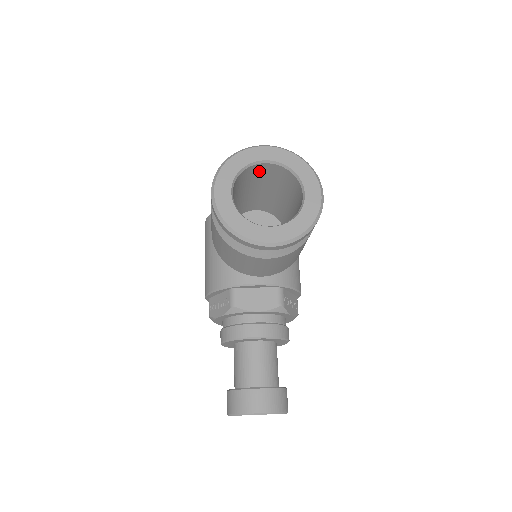
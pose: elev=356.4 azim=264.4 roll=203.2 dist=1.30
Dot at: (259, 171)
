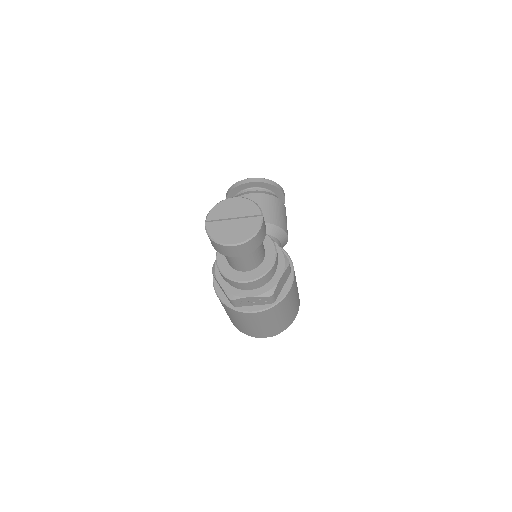
Dot at: occluded
